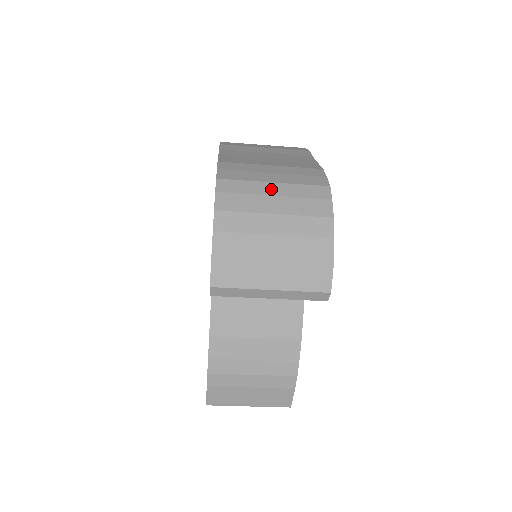
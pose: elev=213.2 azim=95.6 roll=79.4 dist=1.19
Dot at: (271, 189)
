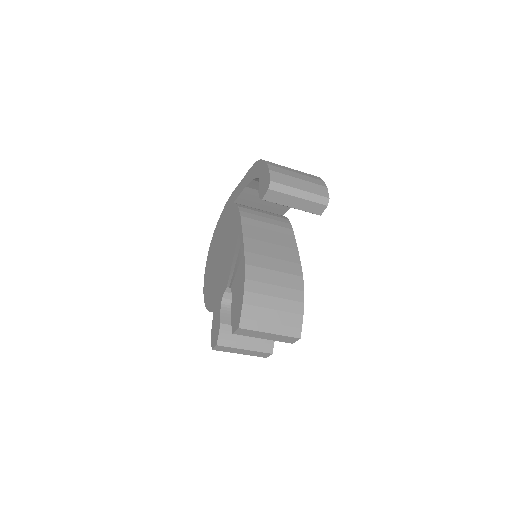
Dot at: occluded
